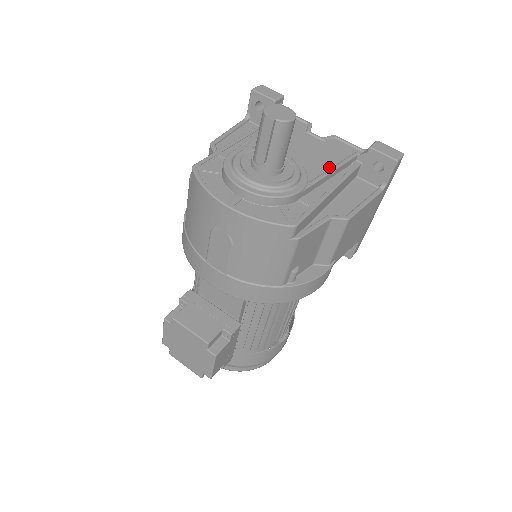
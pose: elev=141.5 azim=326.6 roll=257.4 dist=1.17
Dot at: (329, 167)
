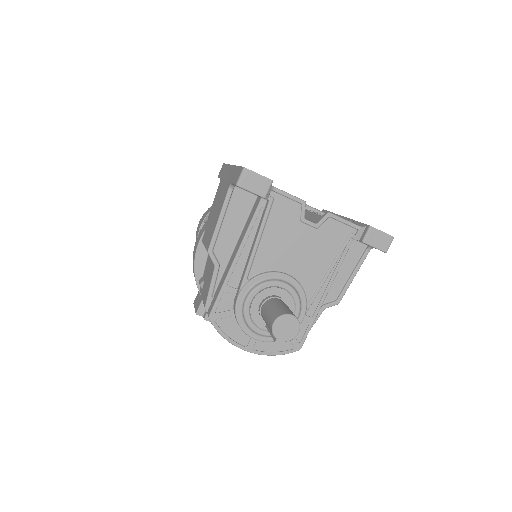
Dot at: (324, 272)
